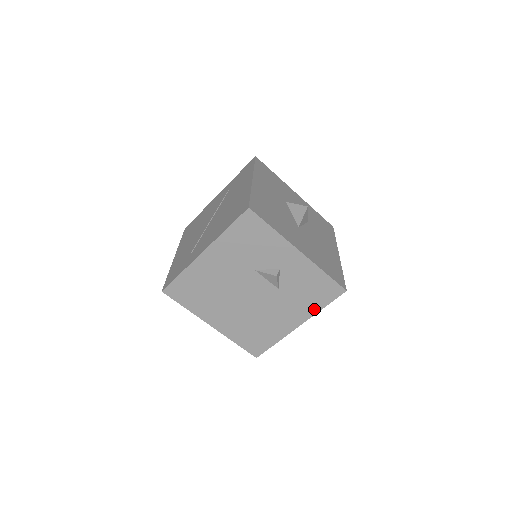
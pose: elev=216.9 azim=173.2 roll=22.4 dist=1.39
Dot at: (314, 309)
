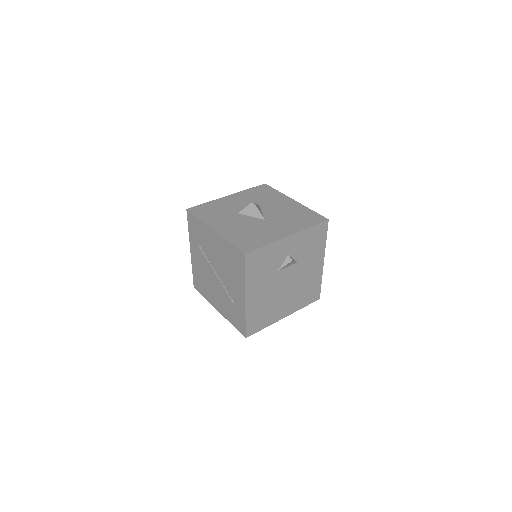
Dot at: (322, 246)
